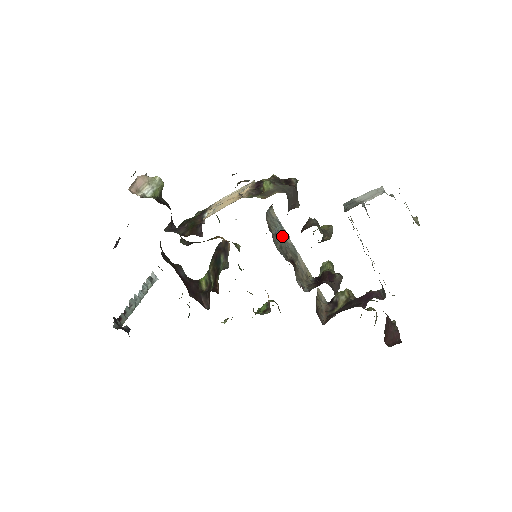
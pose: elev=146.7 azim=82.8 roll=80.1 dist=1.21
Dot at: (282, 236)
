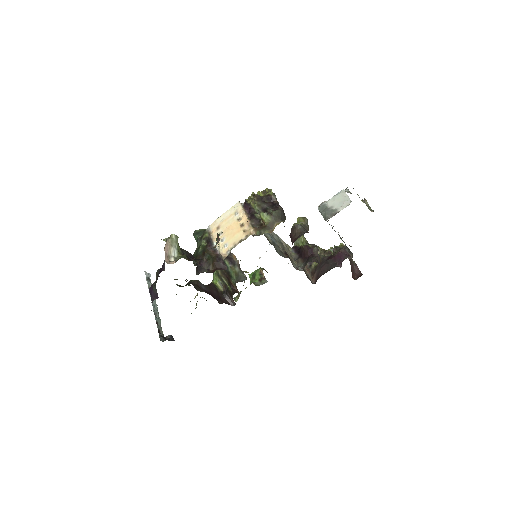
Dot at: (270, 234)
